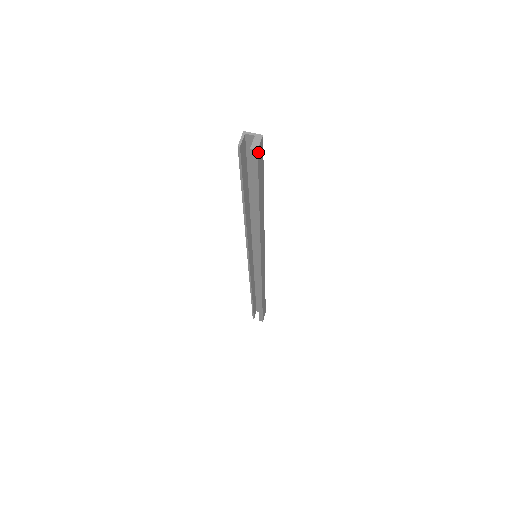
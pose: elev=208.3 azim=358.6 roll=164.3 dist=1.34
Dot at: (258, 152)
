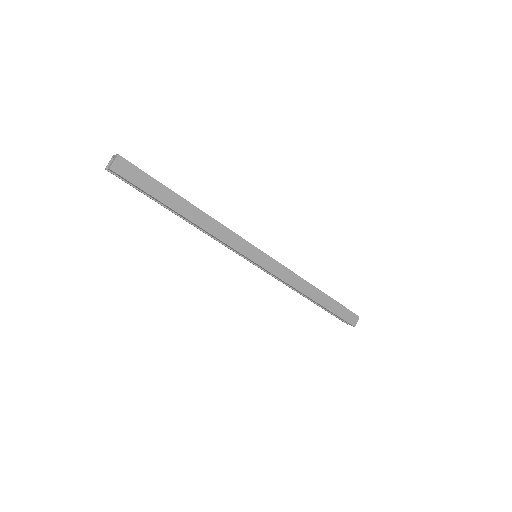
Dot at: (115, 170)
